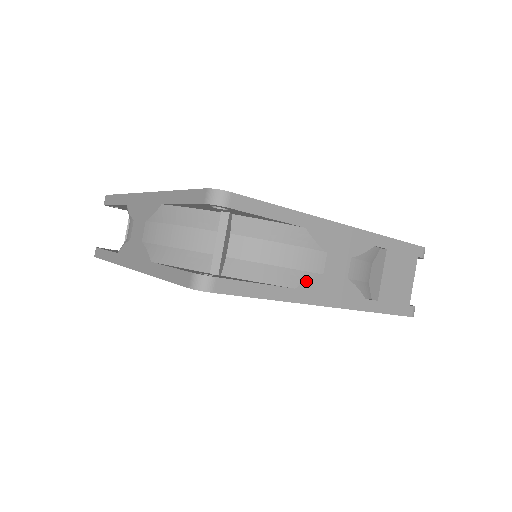
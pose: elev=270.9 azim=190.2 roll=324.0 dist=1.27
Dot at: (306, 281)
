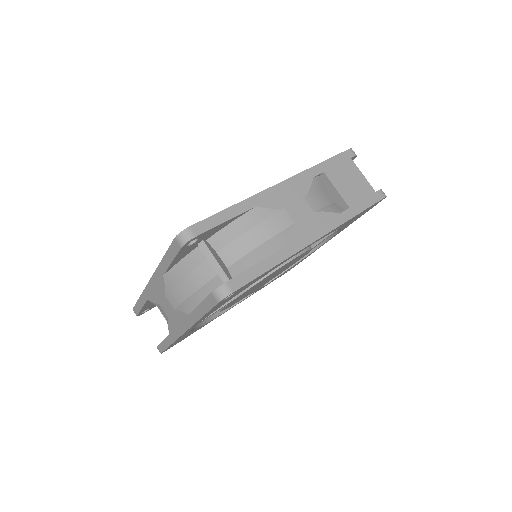
Dot at: (287, 237)
